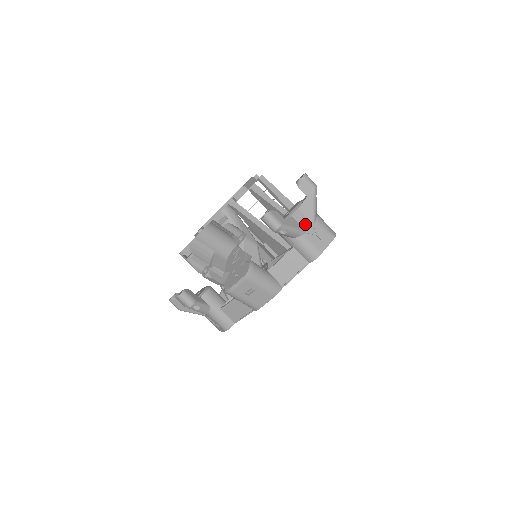
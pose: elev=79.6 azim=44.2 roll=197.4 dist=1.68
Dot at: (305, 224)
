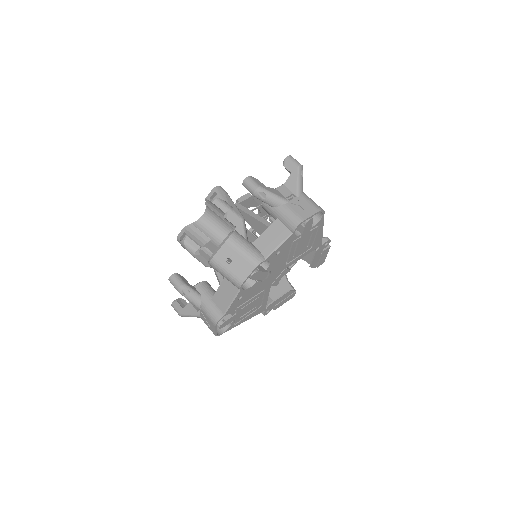
Dot at: occluded
